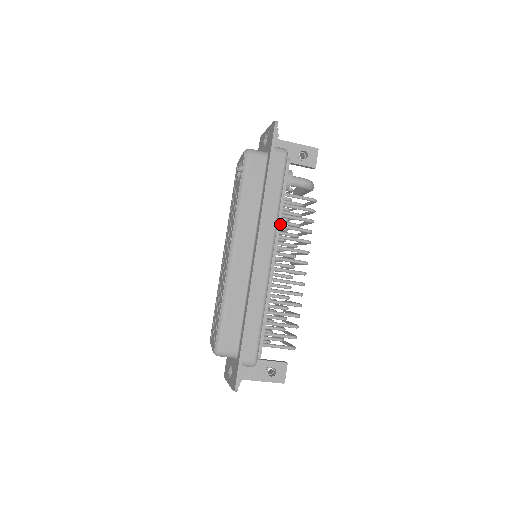
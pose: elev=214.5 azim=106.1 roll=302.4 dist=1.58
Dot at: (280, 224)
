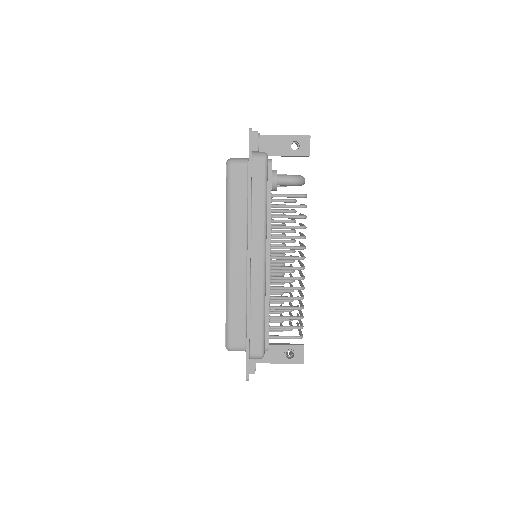
Dot at: (270, 227)
